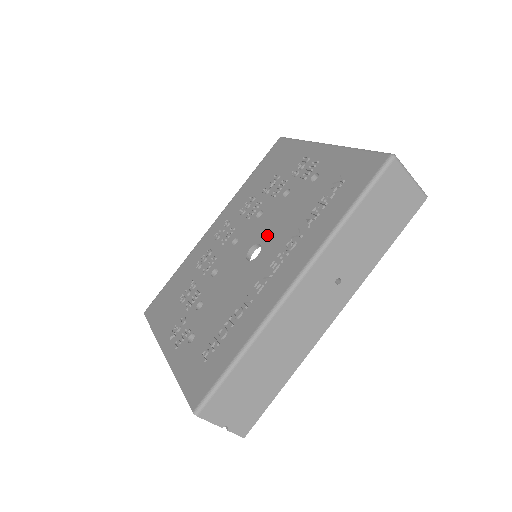
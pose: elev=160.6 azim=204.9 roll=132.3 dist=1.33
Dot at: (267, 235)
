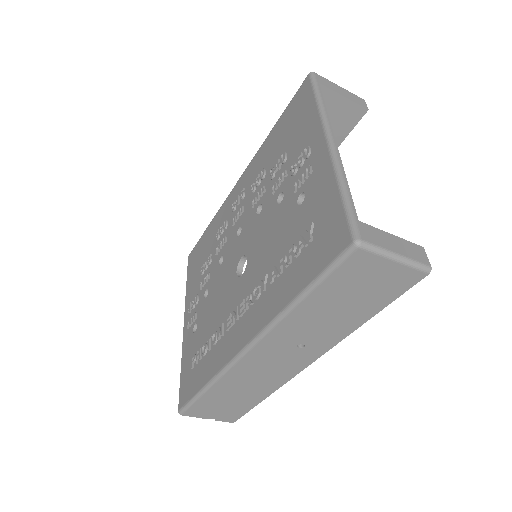
Dot at: (253, 253)
